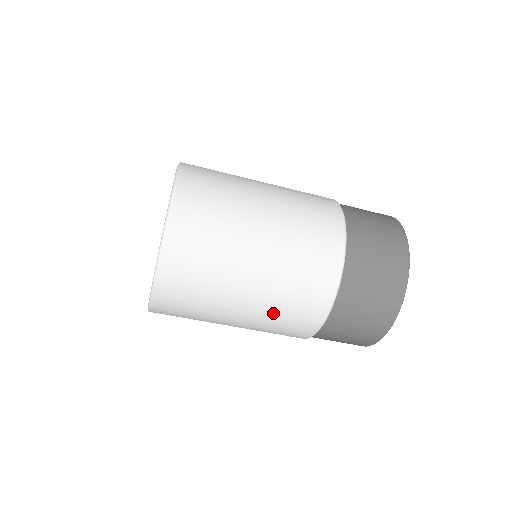
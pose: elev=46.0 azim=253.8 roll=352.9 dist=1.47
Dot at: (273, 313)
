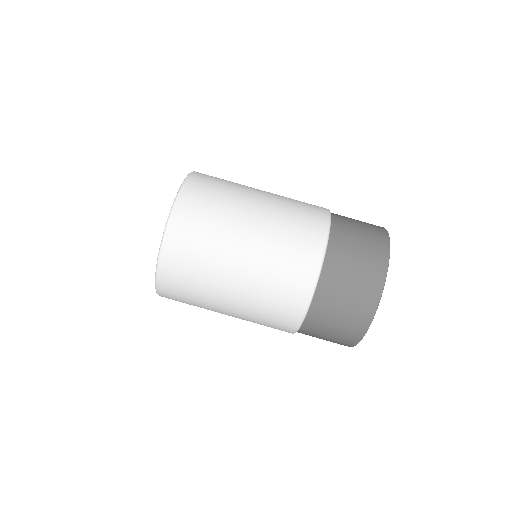
Dot at: (275, 246)
